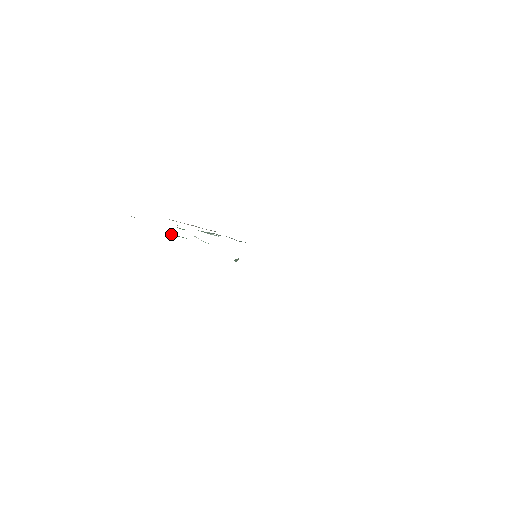
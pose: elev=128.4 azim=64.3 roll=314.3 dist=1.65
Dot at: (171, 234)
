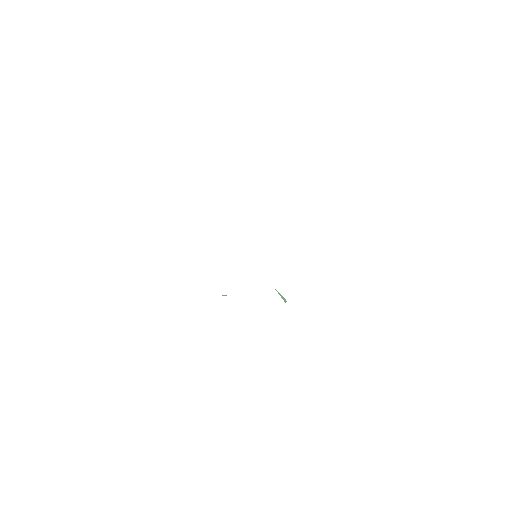
Dot at: occluded
